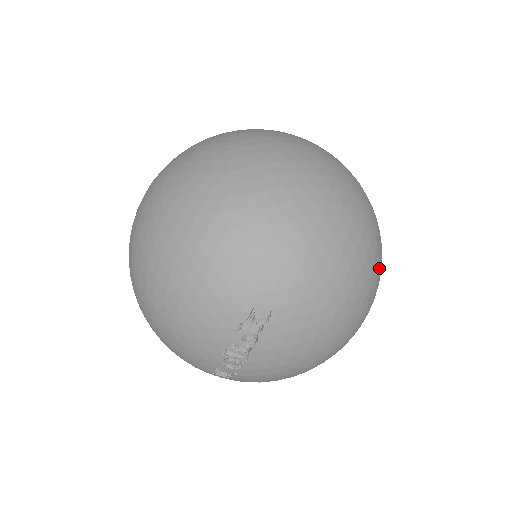
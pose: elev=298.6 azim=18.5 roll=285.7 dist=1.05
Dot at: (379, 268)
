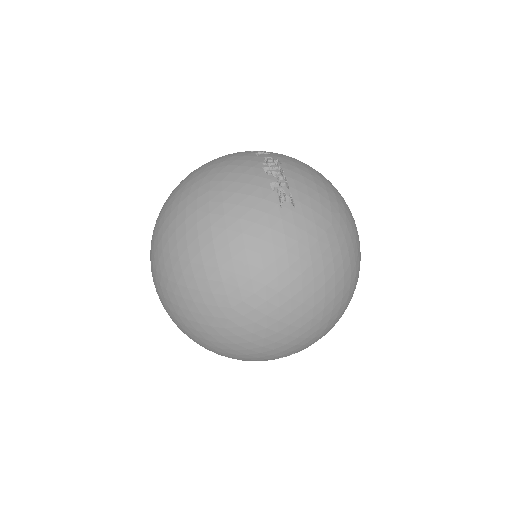
Dot at: (359, 267)
